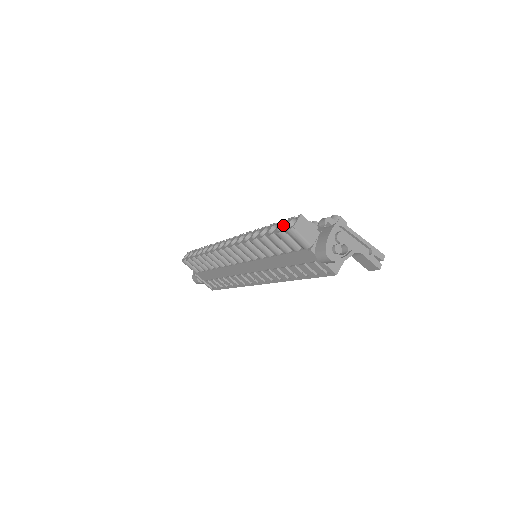
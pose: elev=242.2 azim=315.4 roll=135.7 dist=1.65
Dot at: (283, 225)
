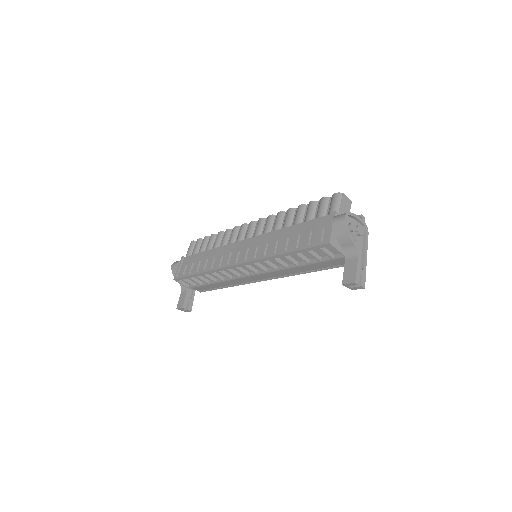
Dot at: occluded
